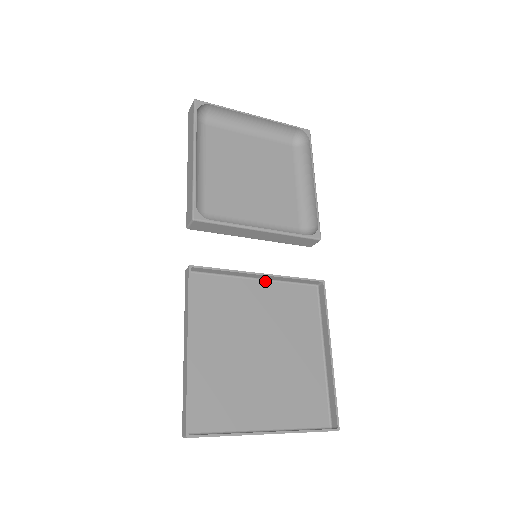
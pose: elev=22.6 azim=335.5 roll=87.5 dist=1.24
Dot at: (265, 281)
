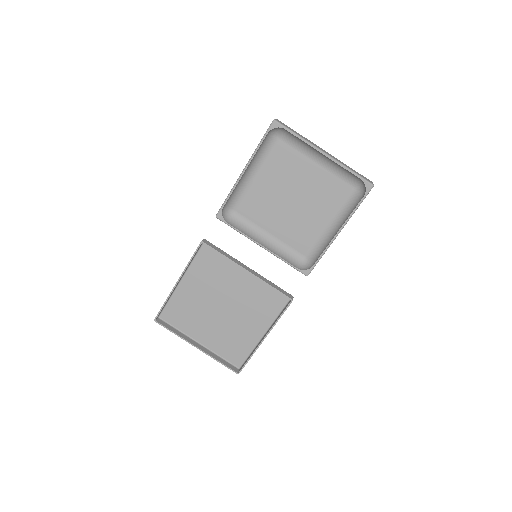
Dot at: occluded
